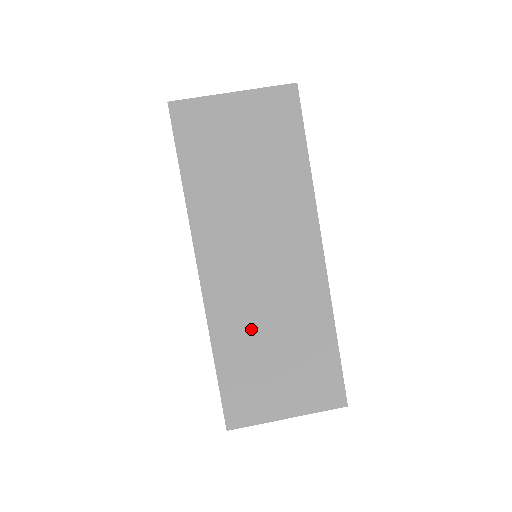
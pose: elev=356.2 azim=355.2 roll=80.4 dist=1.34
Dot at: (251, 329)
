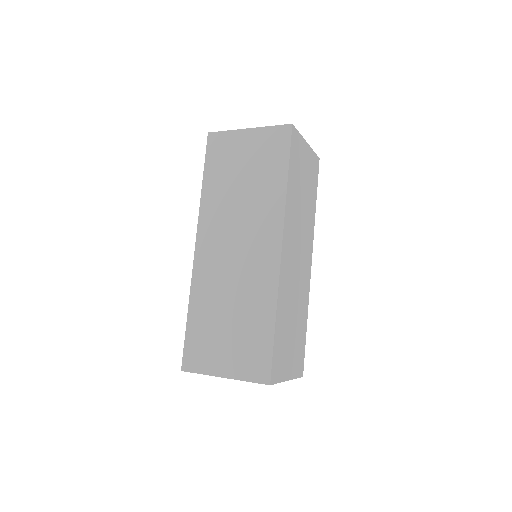
Dot at: (217, 298)
